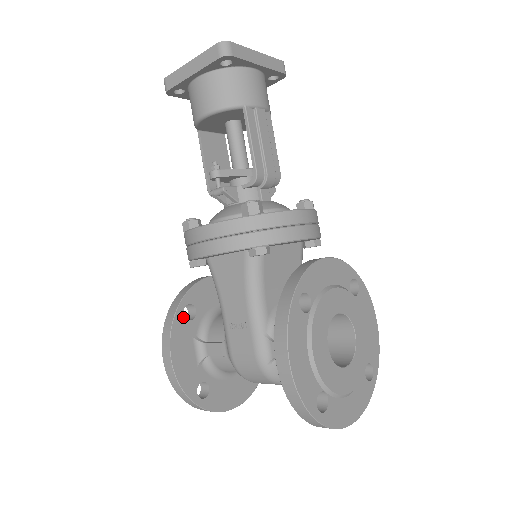
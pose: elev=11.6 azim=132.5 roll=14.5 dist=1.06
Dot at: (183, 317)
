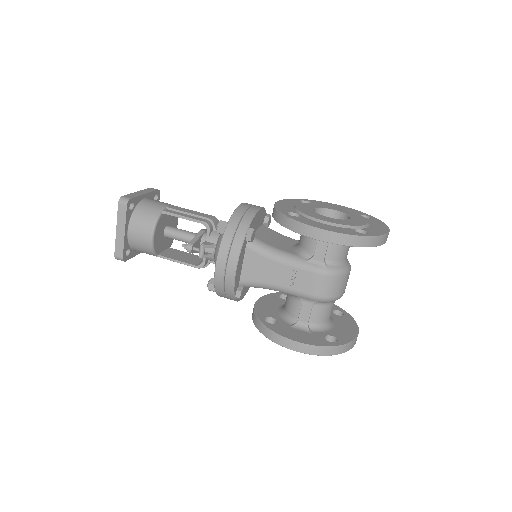
Dot at: (271, 324)
